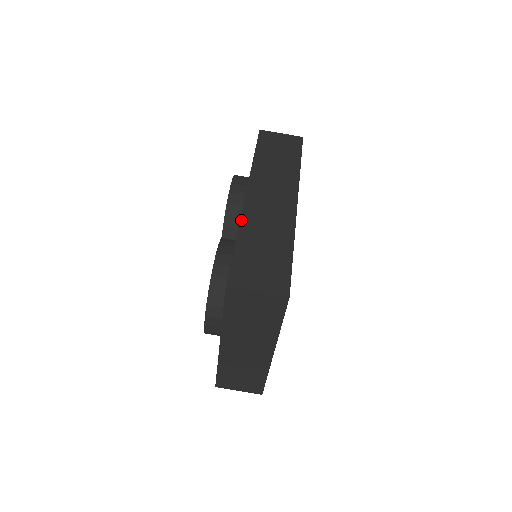
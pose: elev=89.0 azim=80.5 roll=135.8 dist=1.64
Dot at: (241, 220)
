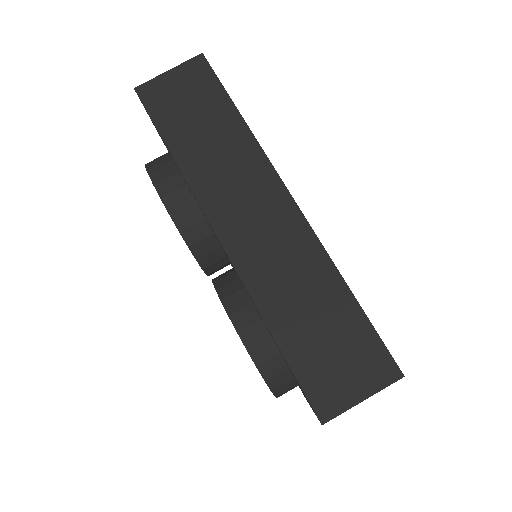
Dot at: (251, 294)
